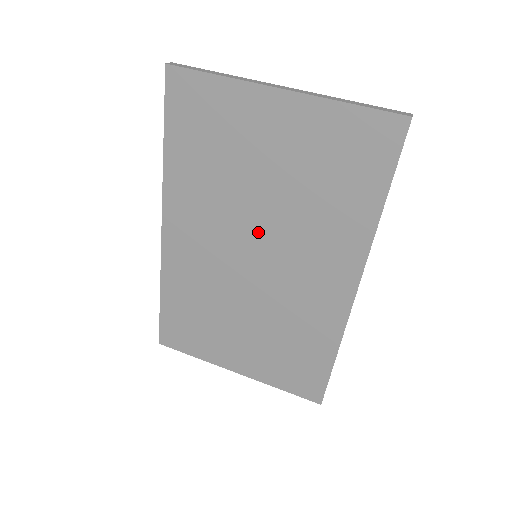
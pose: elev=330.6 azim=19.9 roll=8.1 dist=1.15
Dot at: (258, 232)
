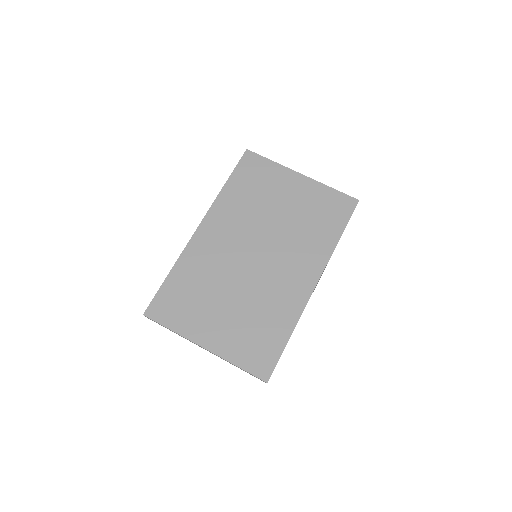
Dot at: (265, 239)
